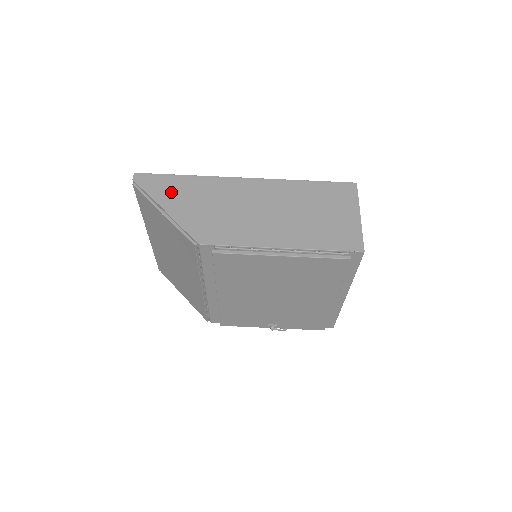
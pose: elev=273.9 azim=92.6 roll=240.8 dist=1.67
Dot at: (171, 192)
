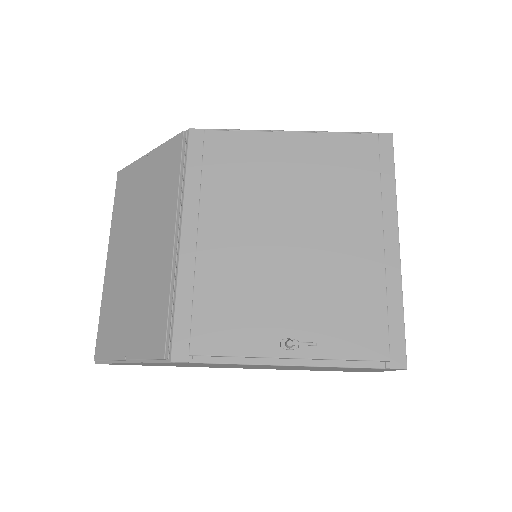
Dot at: occluded
